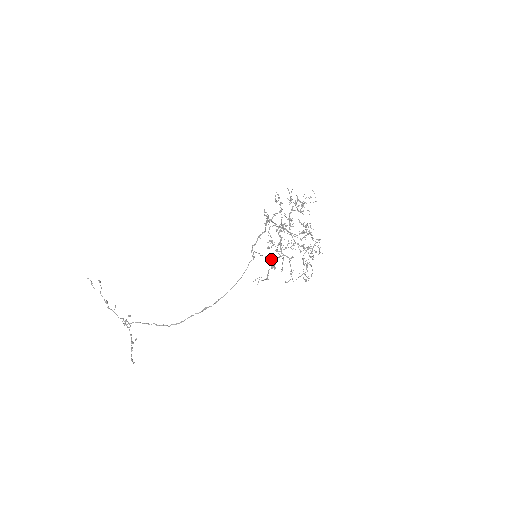
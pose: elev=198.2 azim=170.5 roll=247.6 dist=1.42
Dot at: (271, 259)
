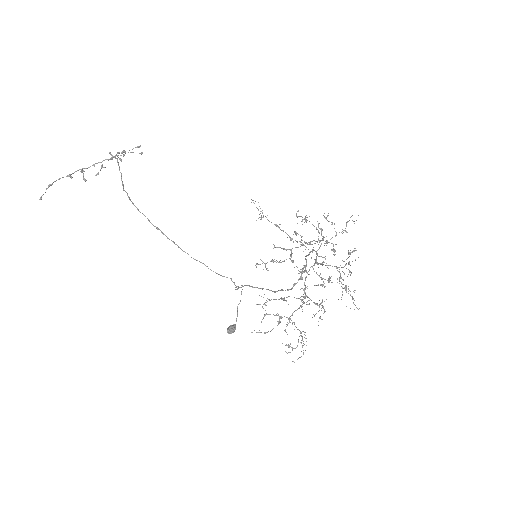
Dot at: occluded
